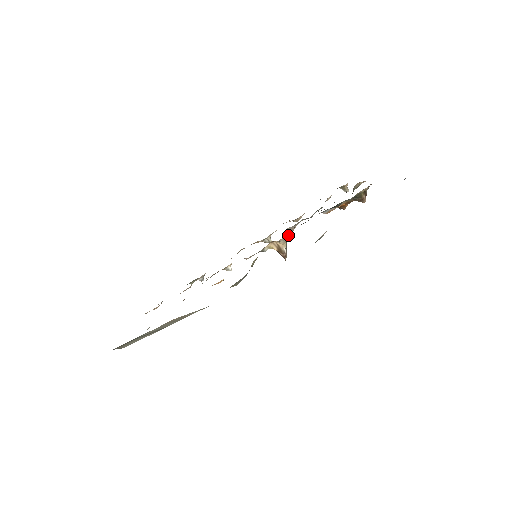
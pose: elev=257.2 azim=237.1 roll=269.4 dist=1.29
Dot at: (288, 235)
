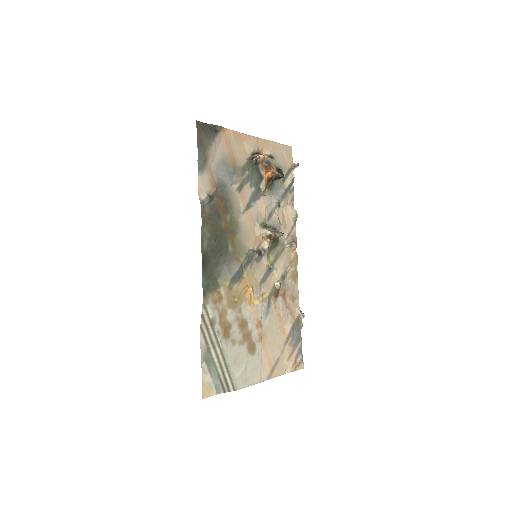
Dot at: (263, 225)
